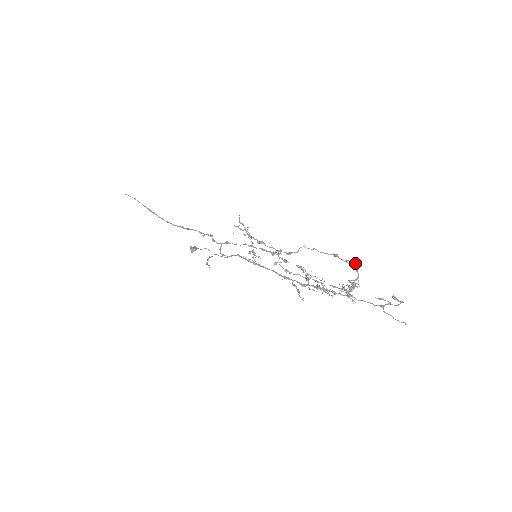
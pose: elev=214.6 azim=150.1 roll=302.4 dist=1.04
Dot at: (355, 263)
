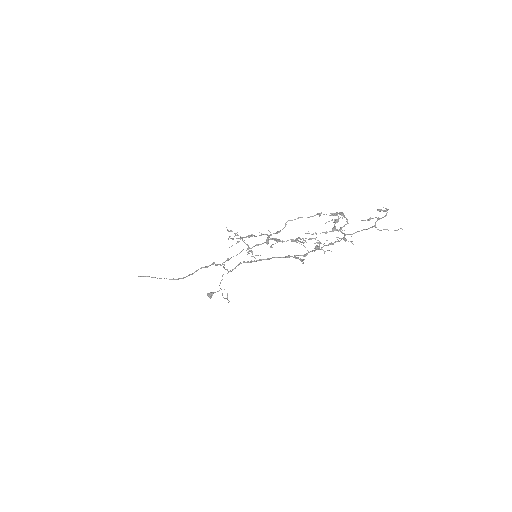
Dot at: (340, 212)
